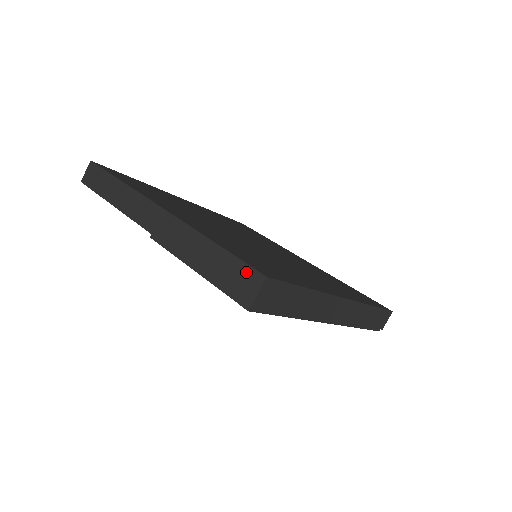
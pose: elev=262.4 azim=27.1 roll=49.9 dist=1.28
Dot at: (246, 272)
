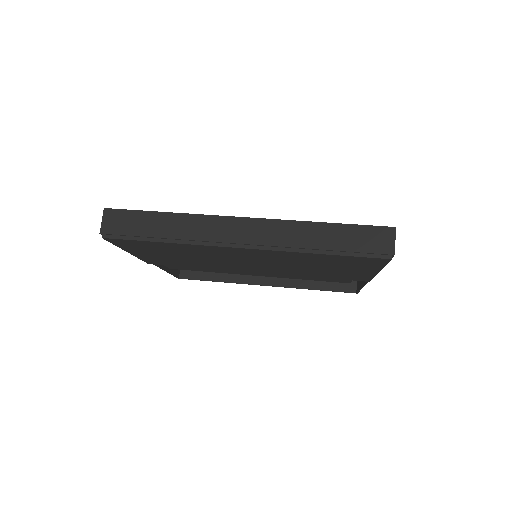
Dot at: occluded
